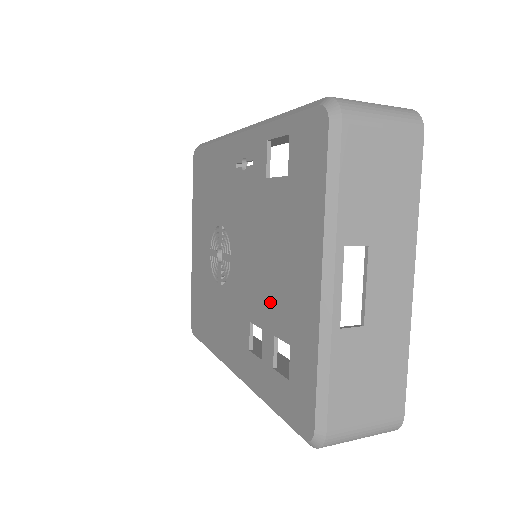
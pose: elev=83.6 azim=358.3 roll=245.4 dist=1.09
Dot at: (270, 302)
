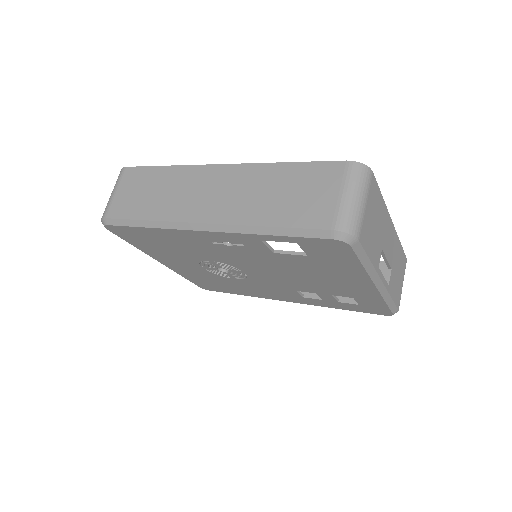
Dot at: (319, 288)
